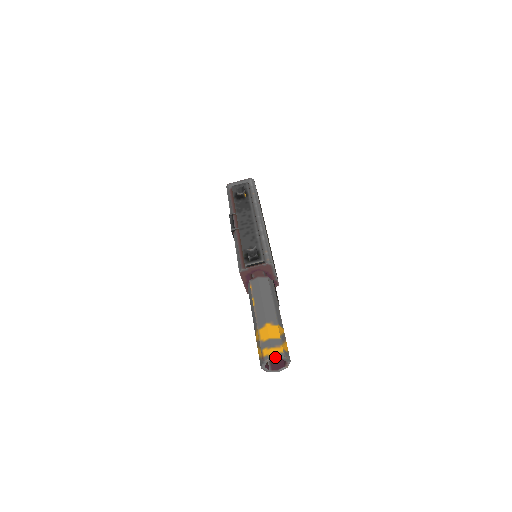
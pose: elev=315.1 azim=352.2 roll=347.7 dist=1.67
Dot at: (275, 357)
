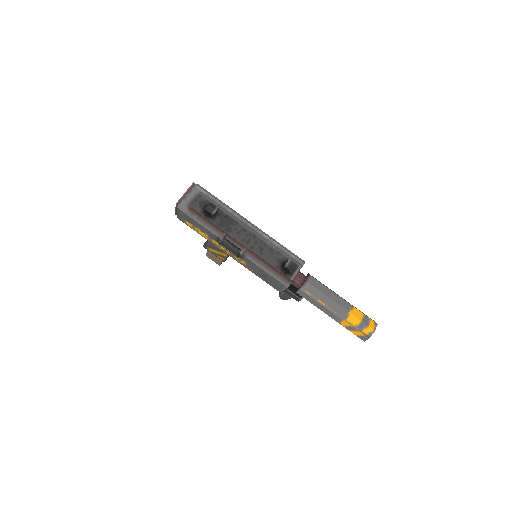
Dot at: occluded
